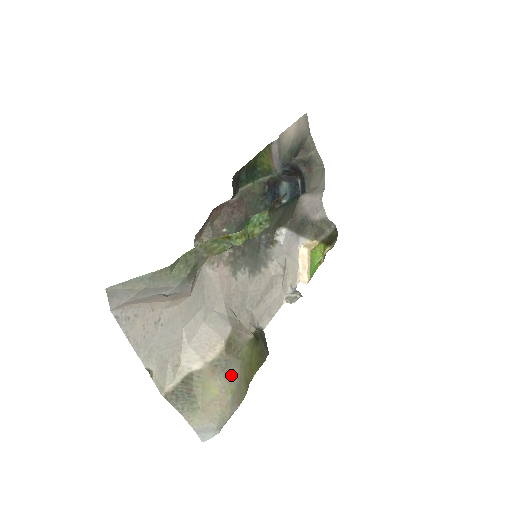
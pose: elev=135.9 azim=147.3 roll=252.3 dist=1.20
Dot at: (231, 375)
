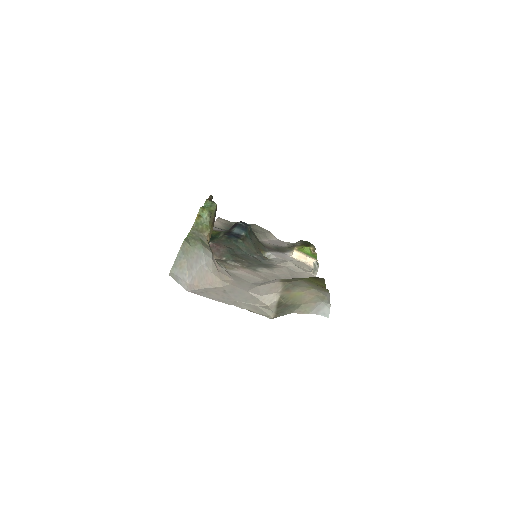
Dot at: (302, 285)
